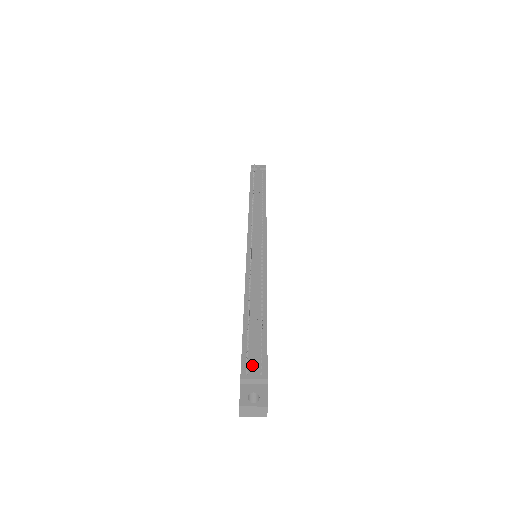
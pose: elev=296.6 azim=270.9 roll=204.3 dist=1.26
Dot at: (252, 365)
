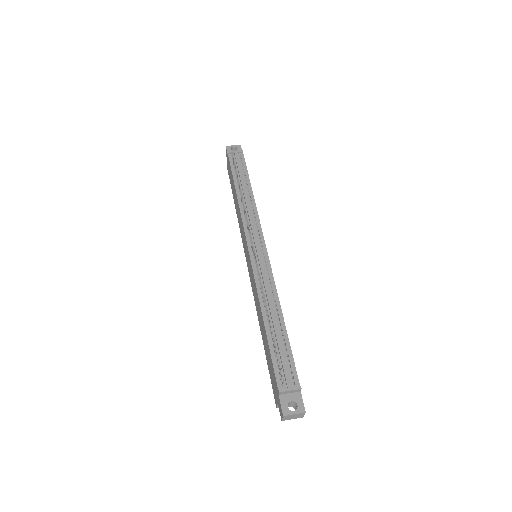
Dot at: (286, 378)
